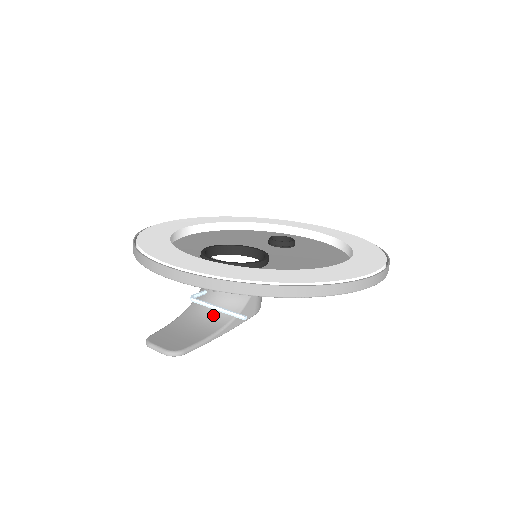
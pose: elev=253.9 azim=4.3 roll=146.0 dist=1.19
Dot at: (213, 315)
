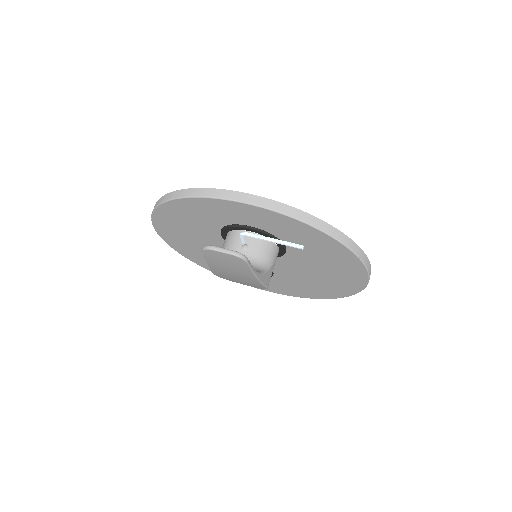
Dot at: occluded
